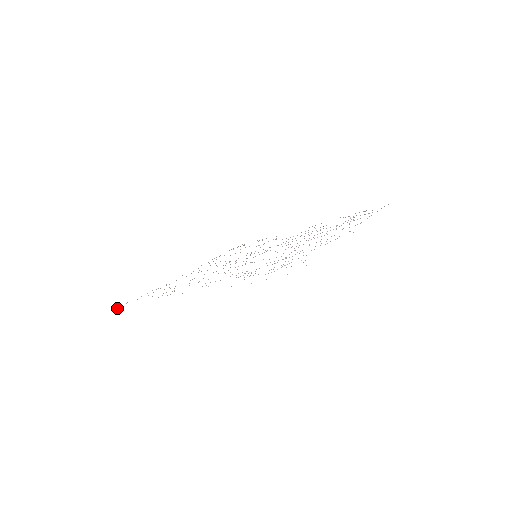
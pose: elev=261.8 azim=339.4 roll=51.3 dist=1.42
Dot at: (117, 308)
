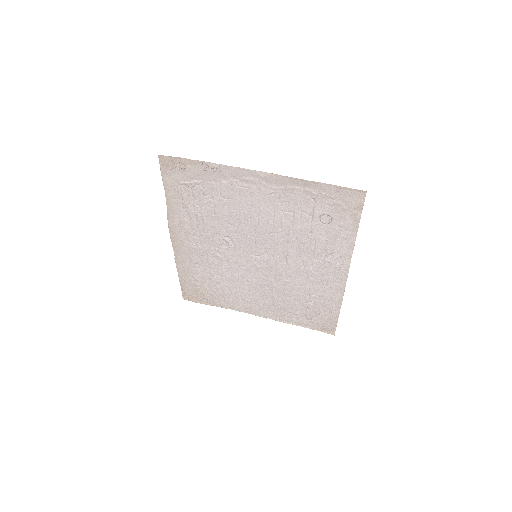
Dot at: (184, 295)
